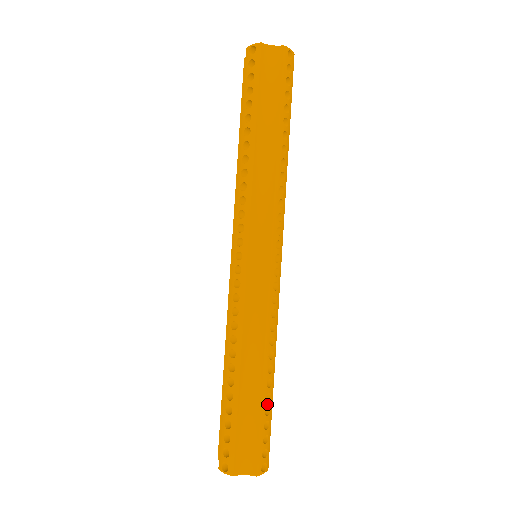
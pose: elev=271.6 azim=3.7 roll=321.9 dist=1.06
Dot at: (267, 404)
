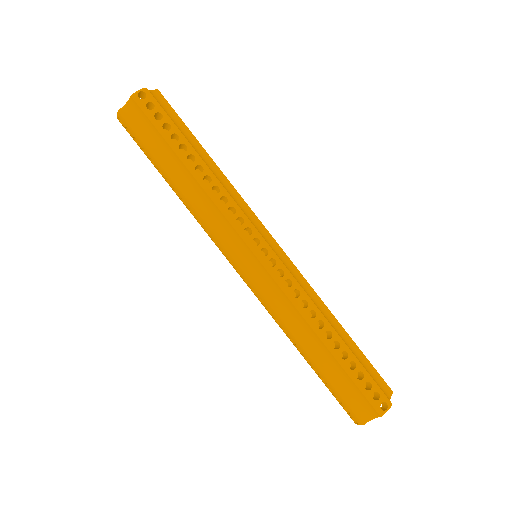
Dot at: (347, 361)
